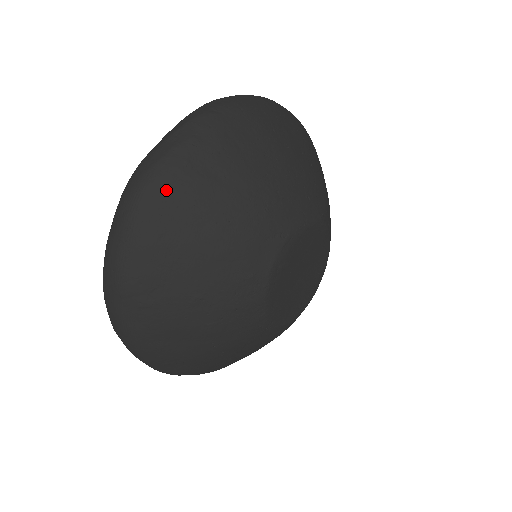
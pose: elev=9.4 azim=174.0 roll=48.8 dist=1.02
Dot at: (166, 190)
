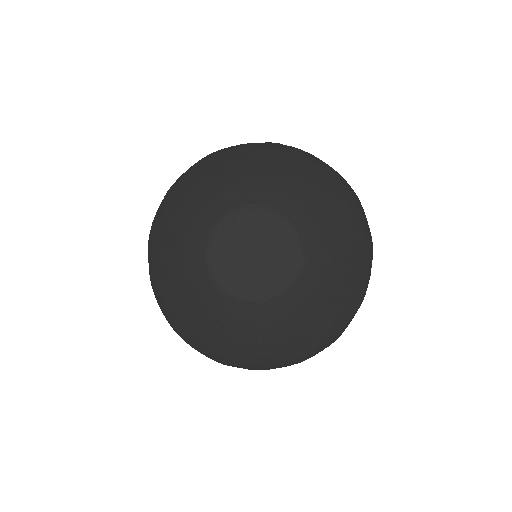
Dot at: (220, 154)
